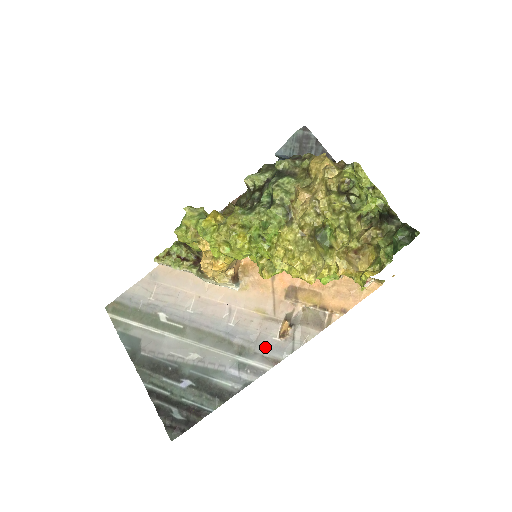
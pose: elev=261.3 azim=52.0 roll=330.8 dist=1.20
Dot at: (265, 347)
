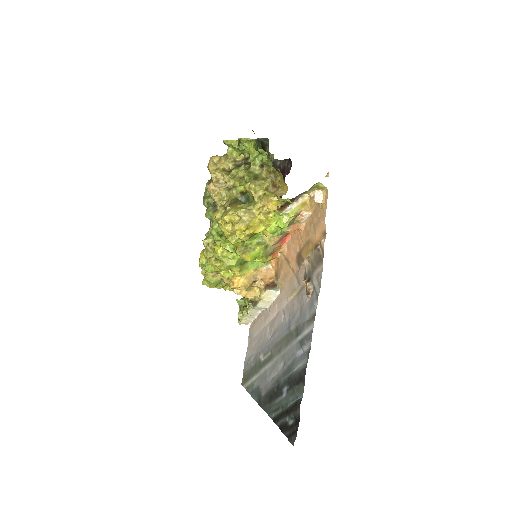
Dot at: (305, 313)
